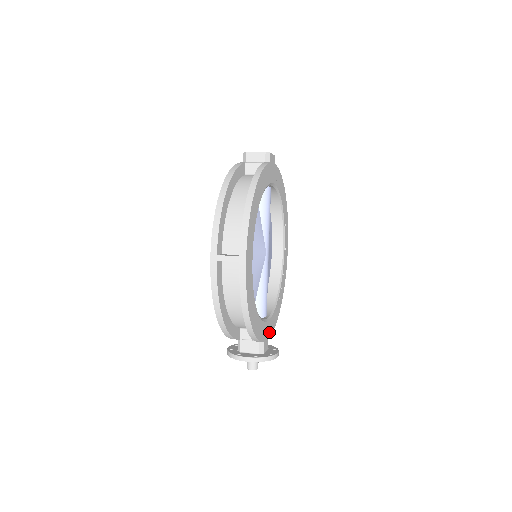
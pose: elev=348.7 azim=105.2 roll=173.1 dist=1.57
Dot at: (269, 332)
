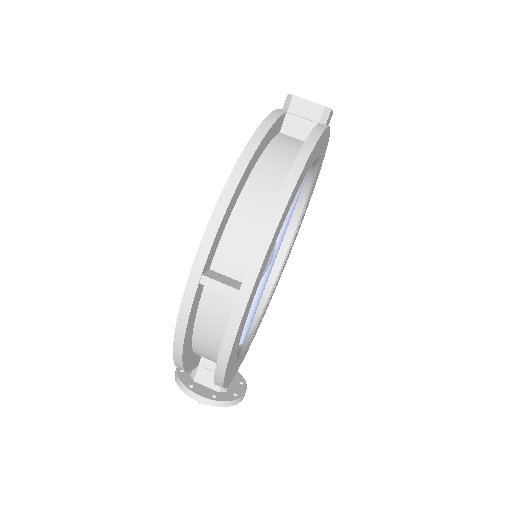
Dot at: (241, 361)
